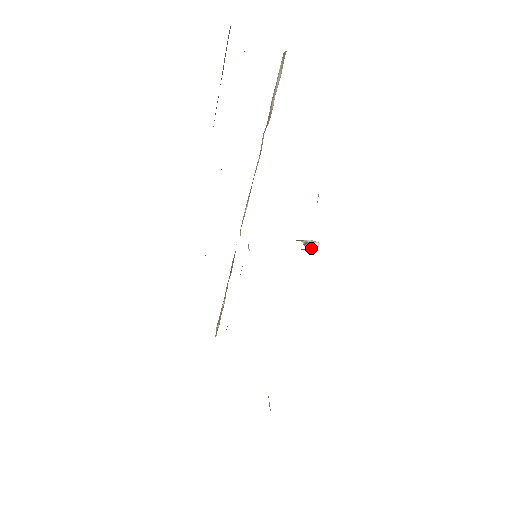
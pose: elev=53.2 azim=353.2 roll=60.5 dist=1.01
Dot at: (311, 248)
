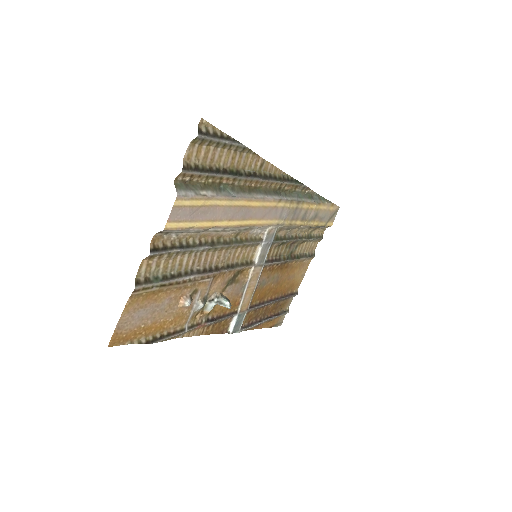
Dot at: (223, 306)
